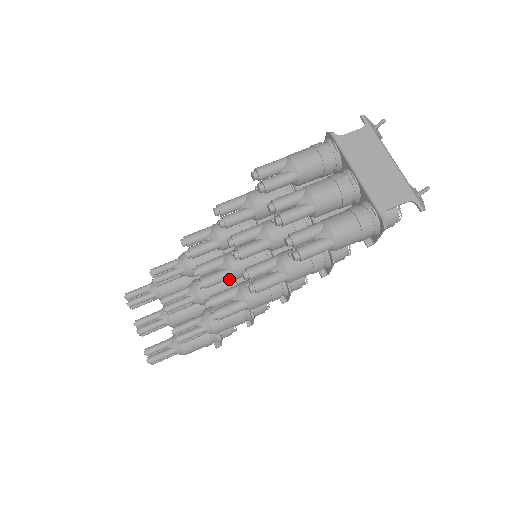
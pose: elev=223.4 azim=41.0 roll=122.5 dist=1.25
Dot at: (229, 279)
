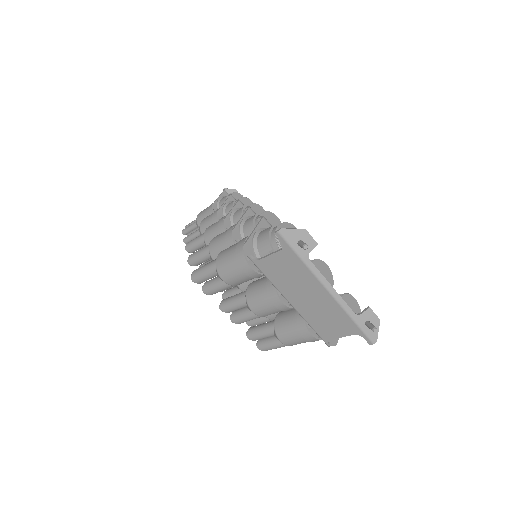
Dot at: occluded
